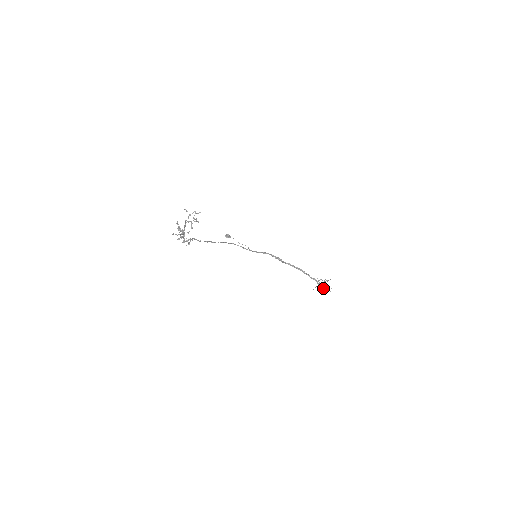
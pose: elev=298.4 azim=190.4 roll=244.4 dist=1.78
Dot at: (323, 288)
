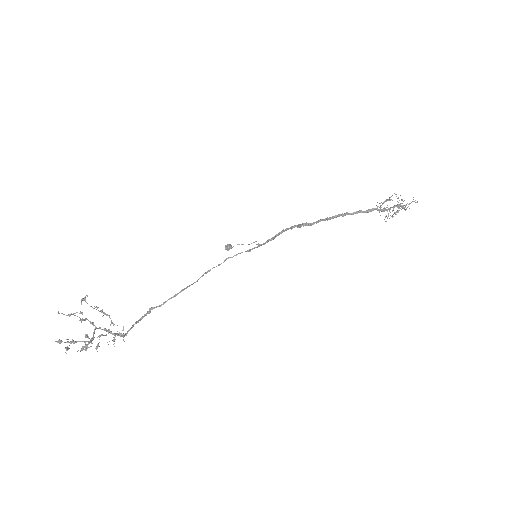
Dot at: (402, 206)
